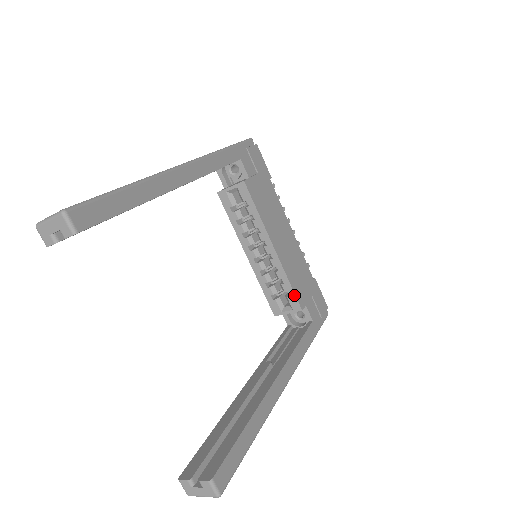
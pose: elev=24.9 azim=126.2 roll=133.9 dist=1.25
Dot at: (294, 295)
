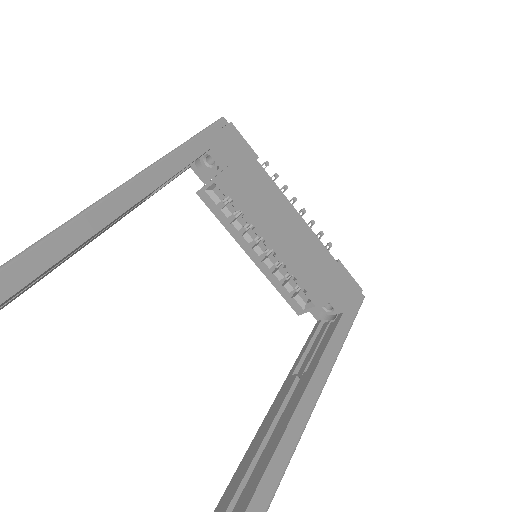
Dot at: (312, 290)
